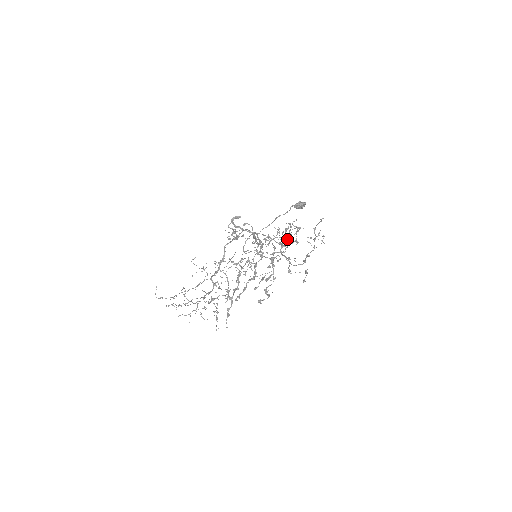
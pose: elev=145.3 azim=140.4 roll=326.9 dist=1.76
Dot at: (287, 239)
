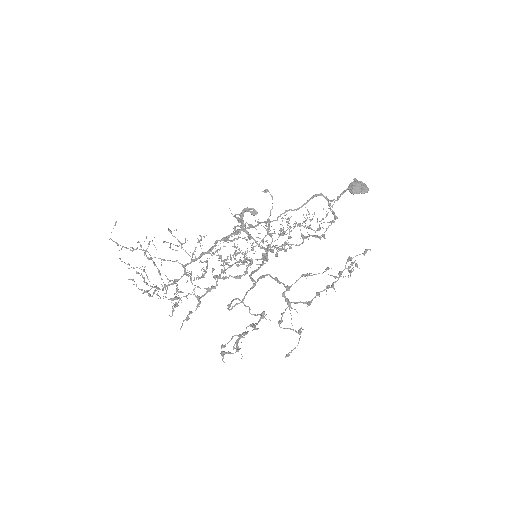
Dot at: occluded
